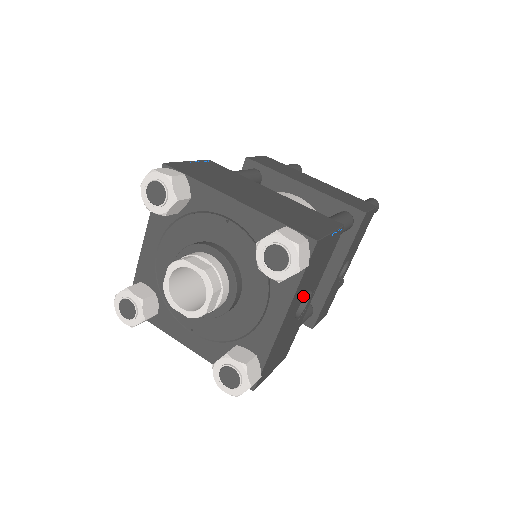
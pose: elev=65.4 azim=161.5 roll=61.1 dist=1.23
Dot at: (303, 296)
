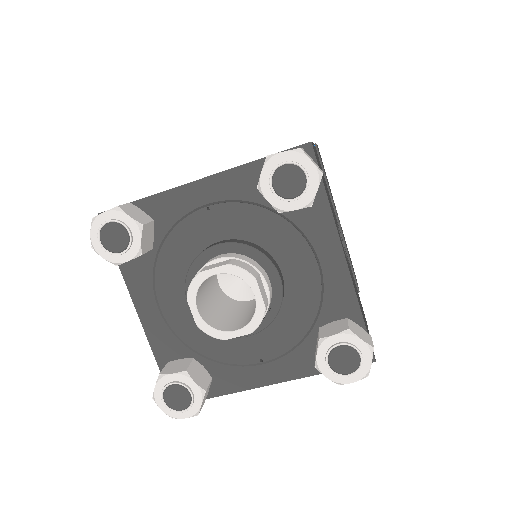
Dot at: occluded
